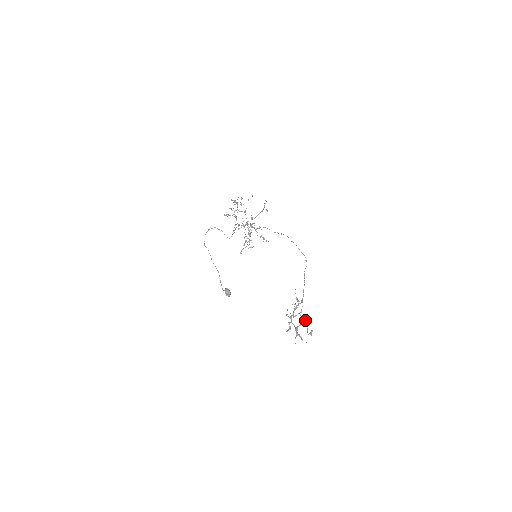
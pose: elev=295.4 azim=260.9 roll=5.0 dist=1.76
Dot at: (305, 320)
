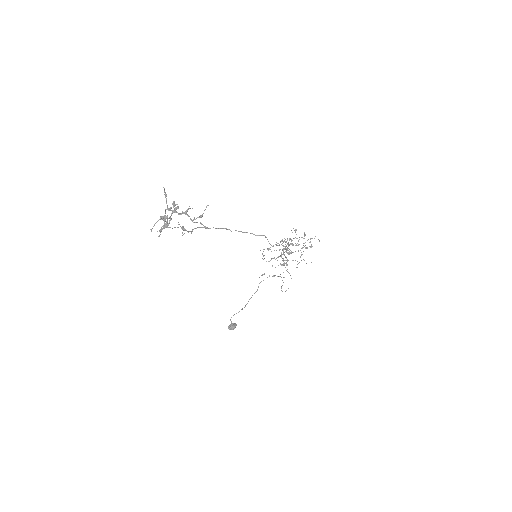
Dot at: (176, 209)
